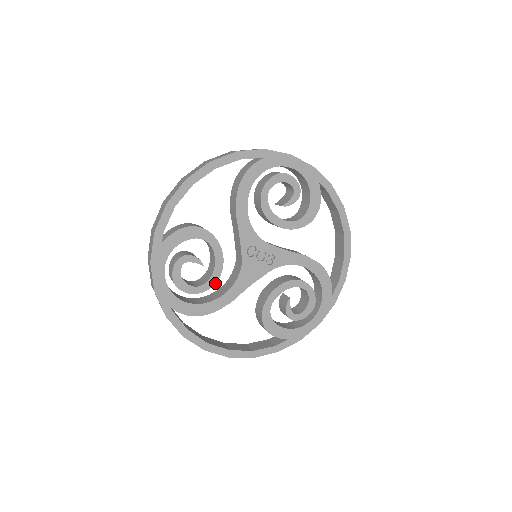
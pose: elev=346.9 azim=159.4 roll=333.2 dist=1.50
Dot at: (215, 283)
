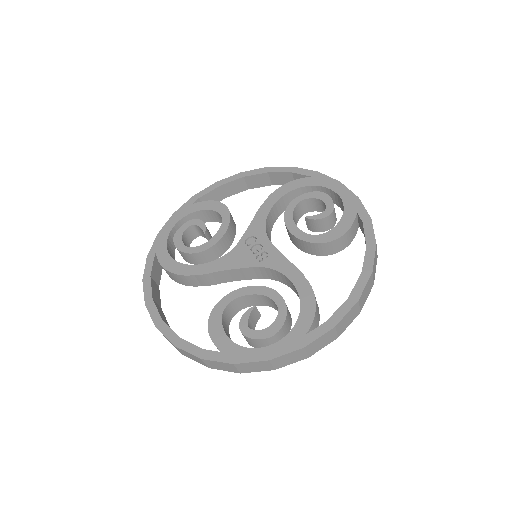
Dot at: (202, 251)
